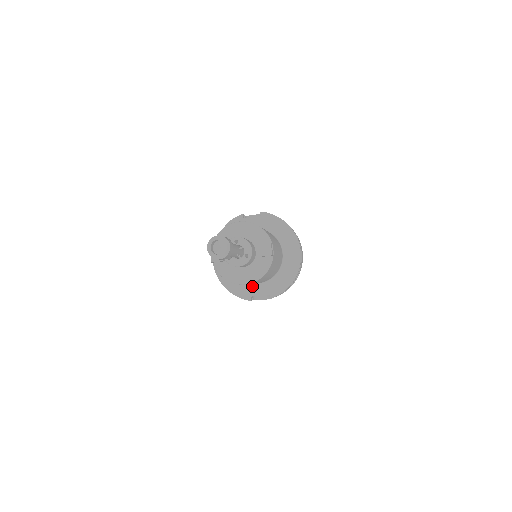
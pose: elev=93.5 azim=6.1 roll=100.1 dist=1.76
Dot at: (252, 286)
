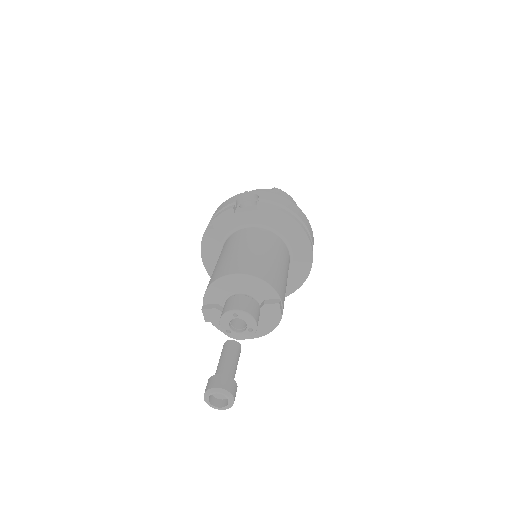
Dot at: occluded
